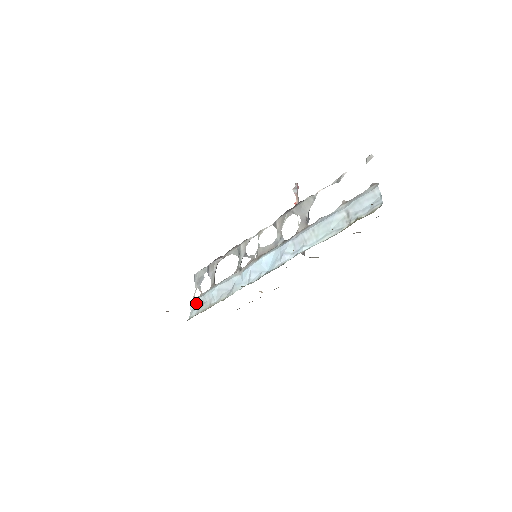
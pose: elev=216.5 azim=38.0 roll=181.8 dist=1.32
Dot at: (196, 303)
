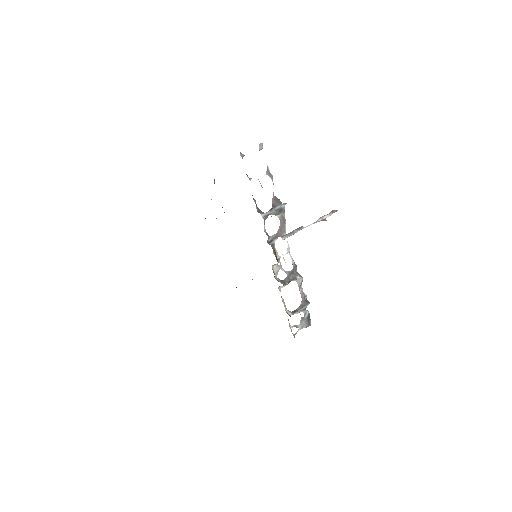
Dot at: occluded
